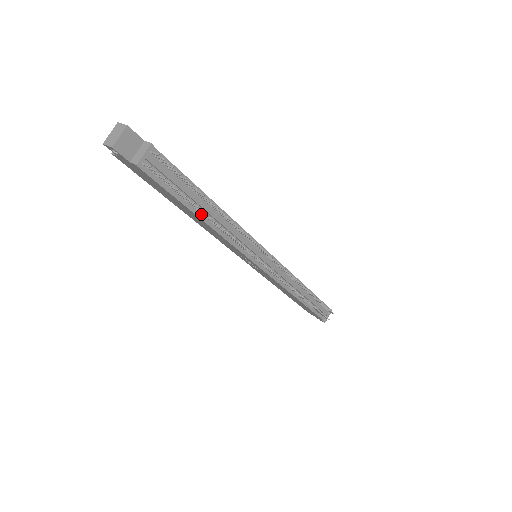
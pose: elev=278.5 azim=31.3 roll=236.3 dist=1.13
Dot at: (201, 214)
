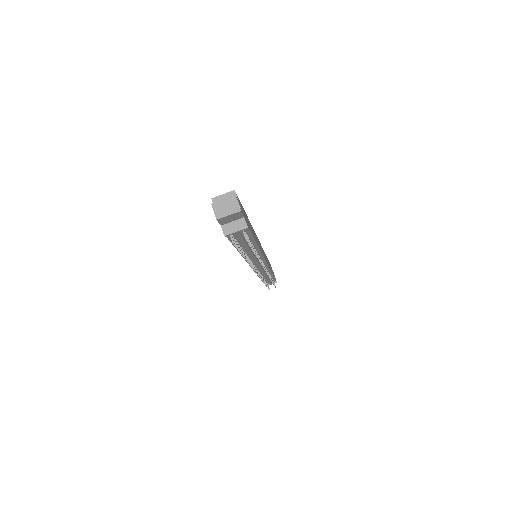
Dot at: occluded
